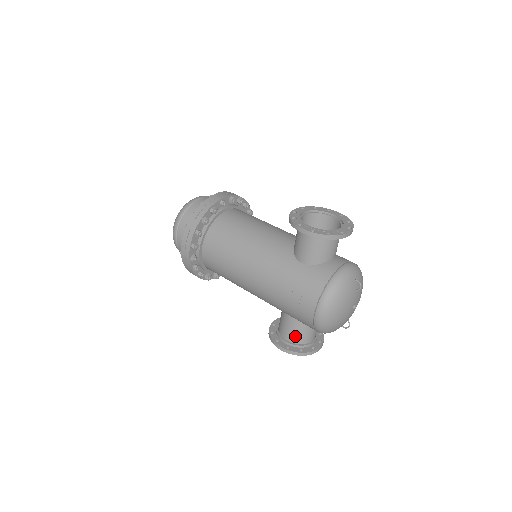
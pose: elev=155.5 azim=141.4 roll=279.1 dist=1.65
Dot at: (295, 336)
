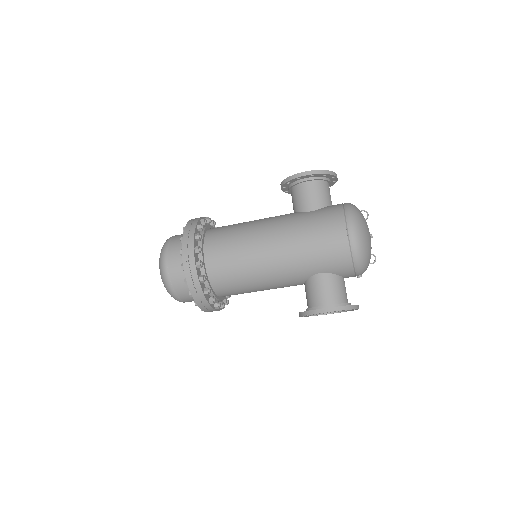
Dot at: (333, 295)
